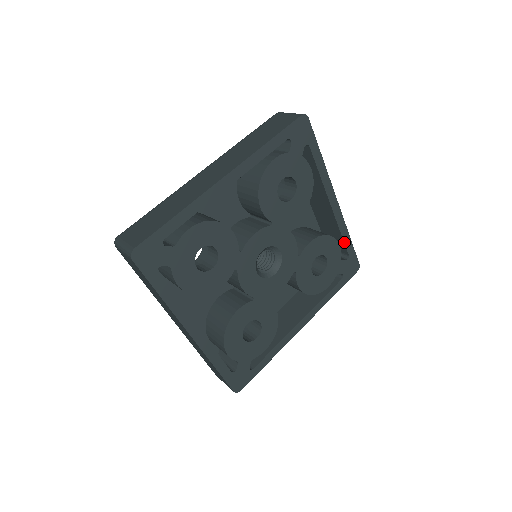
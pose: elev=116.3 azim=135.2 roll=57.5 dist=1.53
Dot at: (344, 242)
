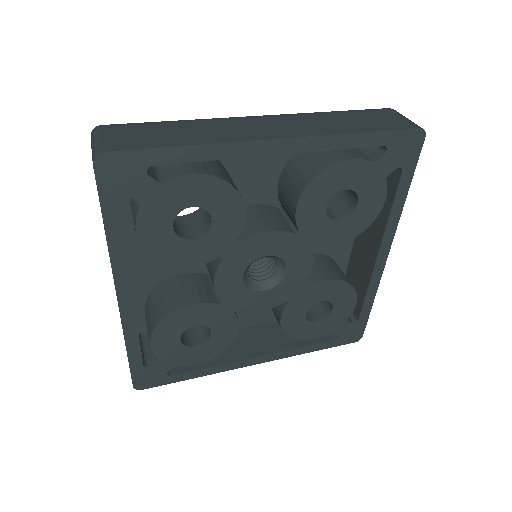
Dot at: (363, 303)
